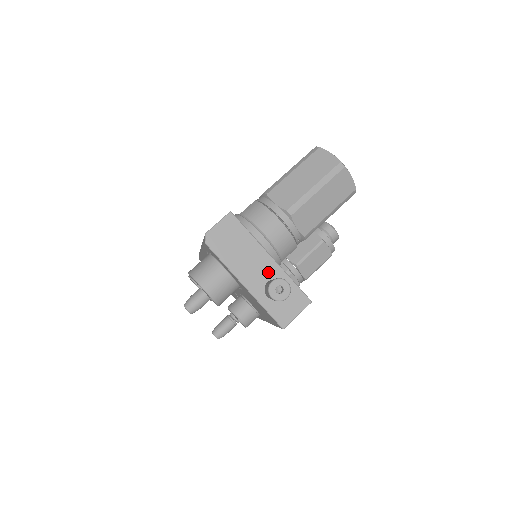
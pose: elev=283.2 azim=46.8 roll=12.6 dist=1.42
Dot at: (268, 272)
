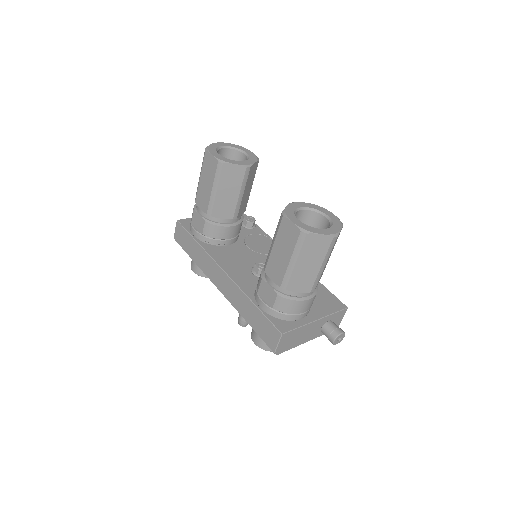
Dot at: (319, 326)
